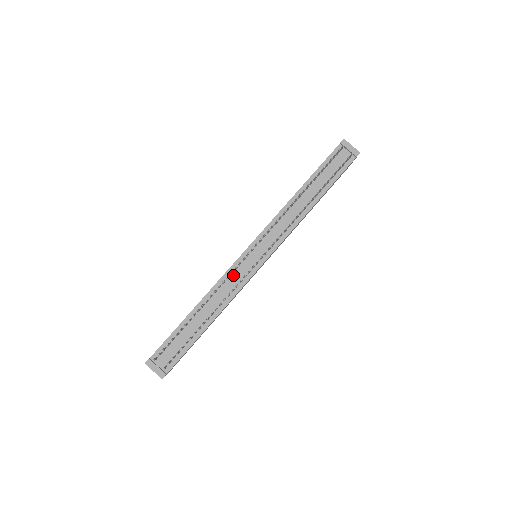
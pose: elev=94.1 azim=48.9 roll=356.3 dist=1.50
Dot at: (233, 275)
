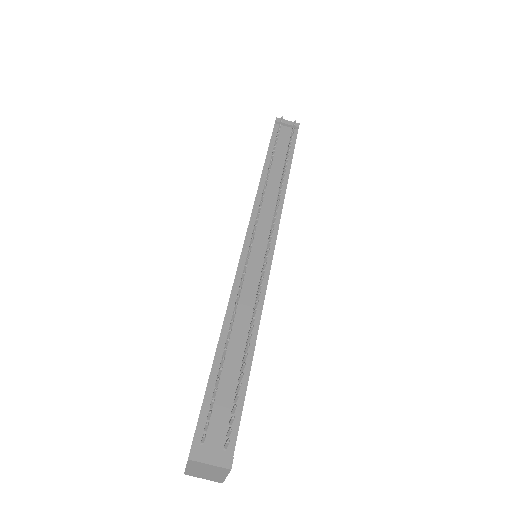
Dot at: (246, 277)
